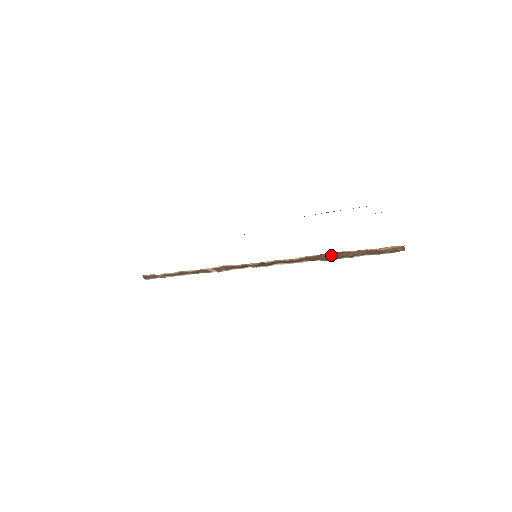
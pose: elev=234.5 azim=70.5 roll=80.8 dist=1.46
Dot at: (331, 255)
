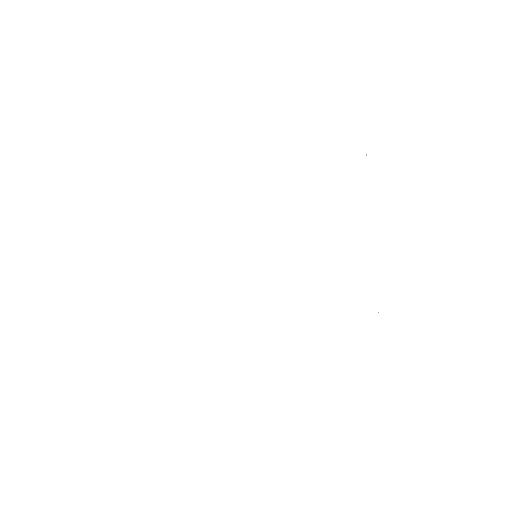
Dot at: occluded
